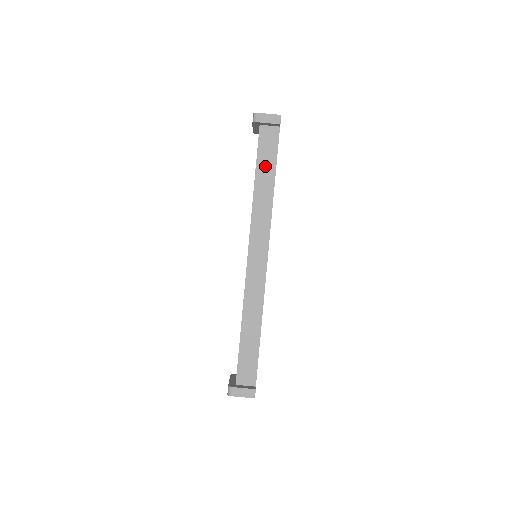
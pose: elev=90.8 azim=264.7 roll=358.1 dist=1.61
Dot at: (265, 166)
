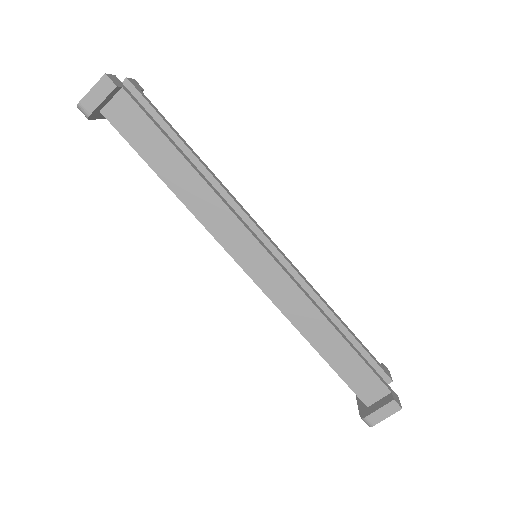
Dot at: (157, 153)
